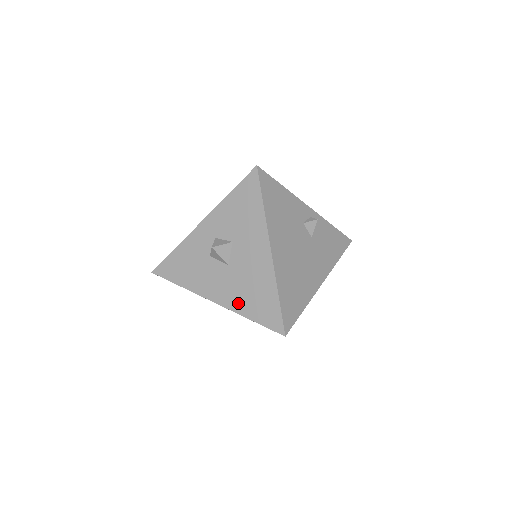
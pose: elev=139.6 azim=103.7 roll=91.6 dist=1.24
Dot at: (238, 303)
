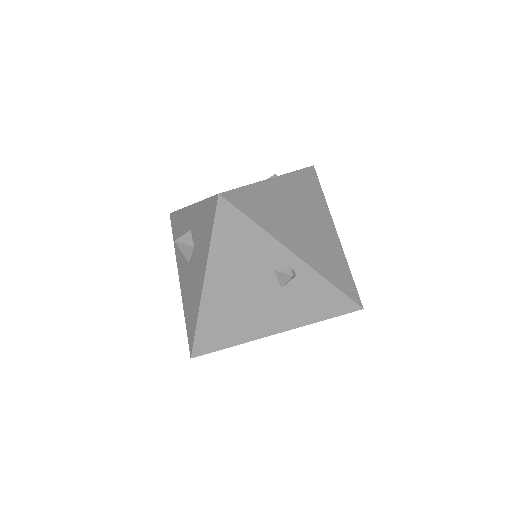
Dot at: (185, 299)
